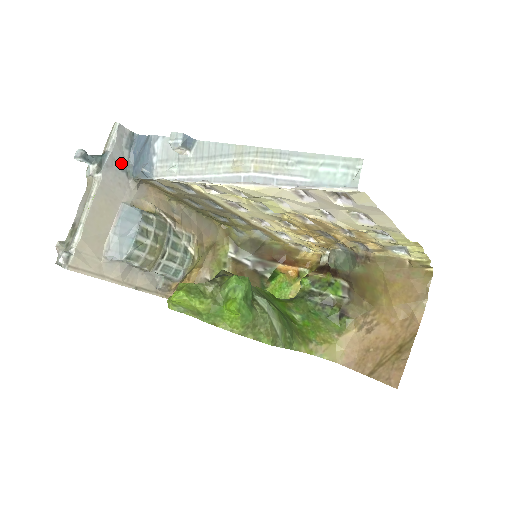
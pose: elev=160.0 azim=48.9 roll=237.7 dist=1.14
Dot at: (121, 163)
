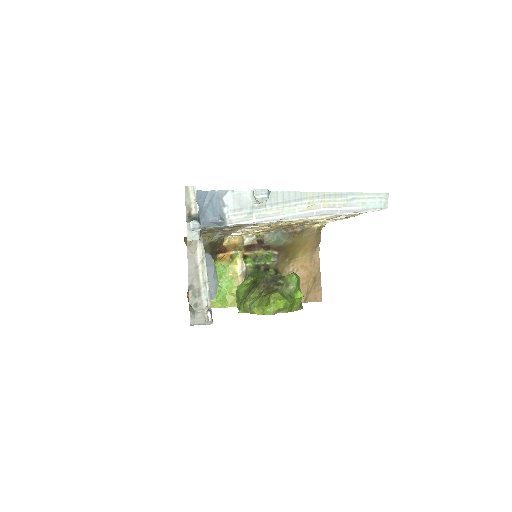
Dot at: occluded
